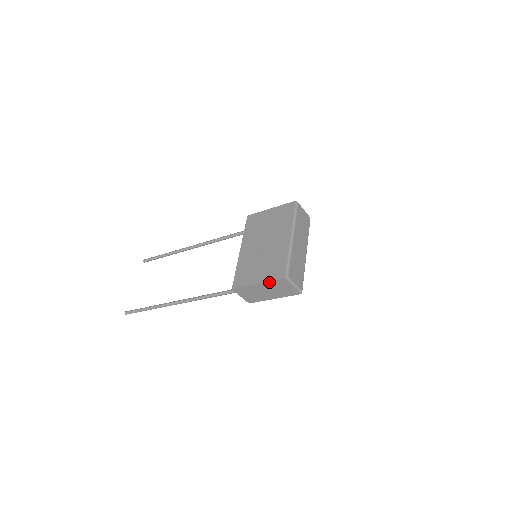
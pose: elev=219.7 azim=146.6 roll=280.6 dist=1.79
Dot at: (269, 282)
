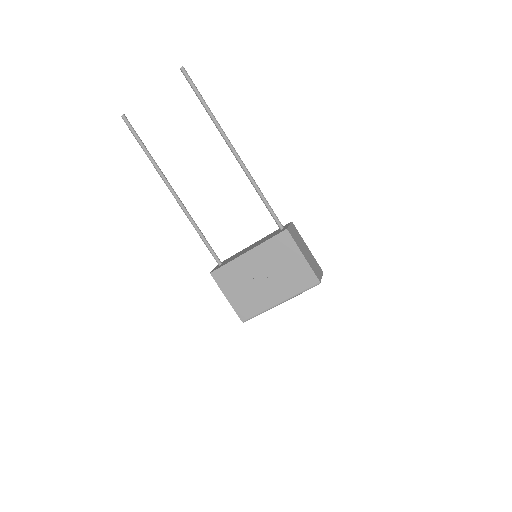
Dot at: (233, 307)
